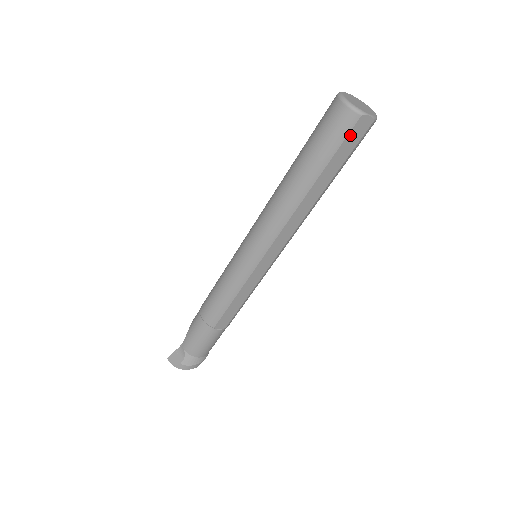
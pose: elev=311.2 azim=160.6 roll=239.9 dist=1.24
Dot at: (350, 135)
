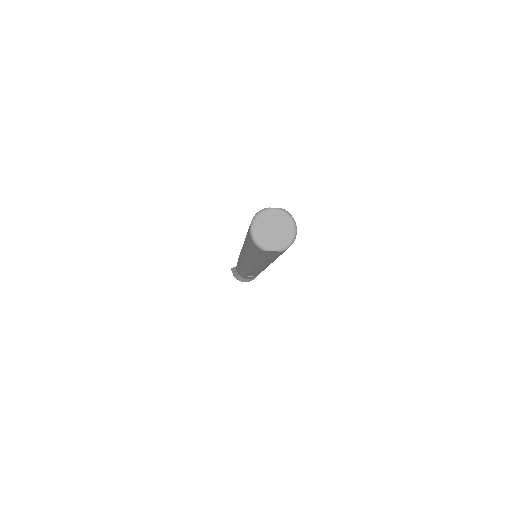
Dot at: (265, 253)
